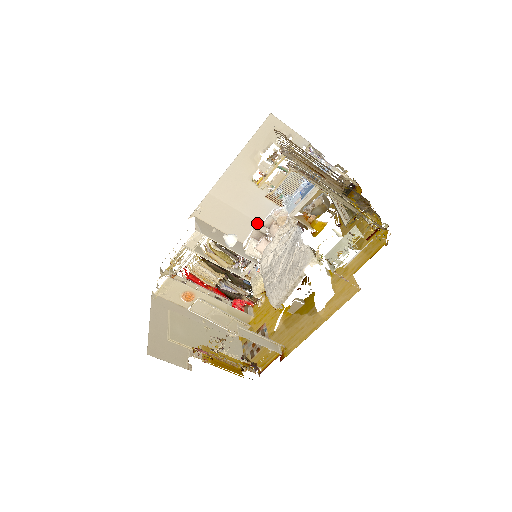
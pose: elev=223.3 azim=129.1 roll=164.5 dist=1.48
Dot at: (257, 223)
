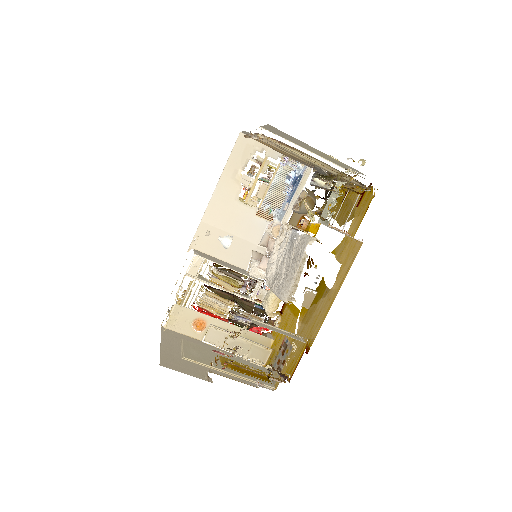
Dot at: (255, 245)
